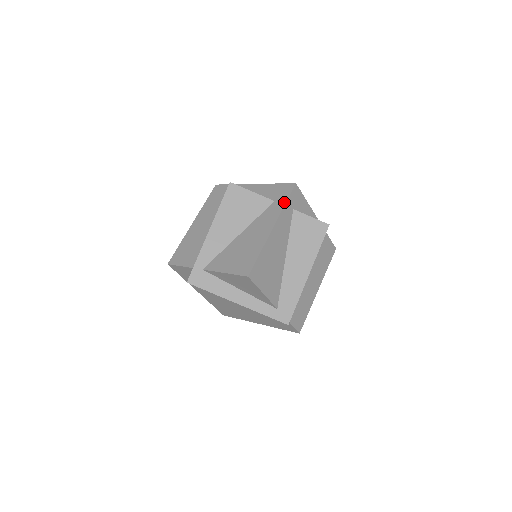
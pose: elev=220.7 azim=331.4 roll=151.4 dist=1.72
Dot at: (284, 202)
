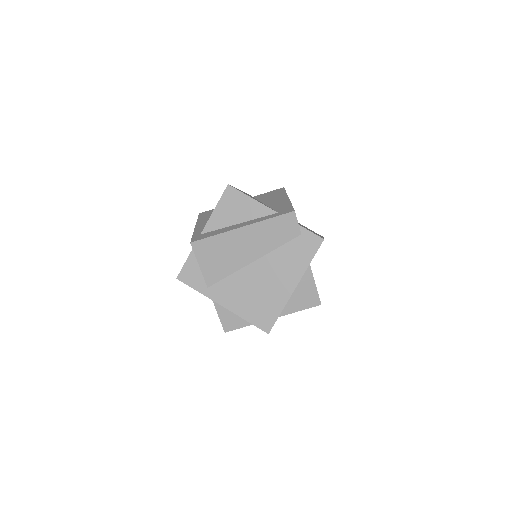
Dot at: occluded
